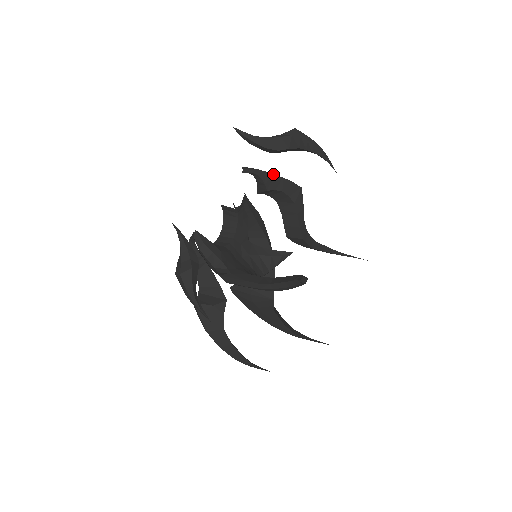
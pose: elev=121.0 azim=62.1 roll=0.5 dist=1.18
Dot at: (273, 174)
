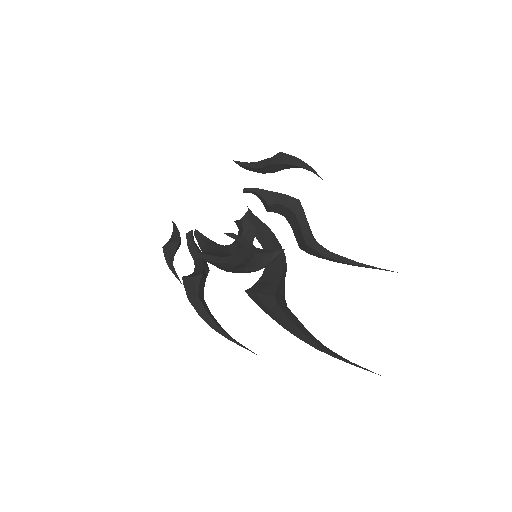
Dot at: (271, 191)
